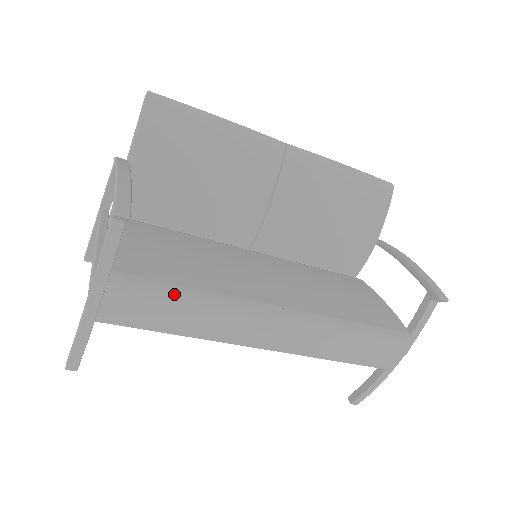
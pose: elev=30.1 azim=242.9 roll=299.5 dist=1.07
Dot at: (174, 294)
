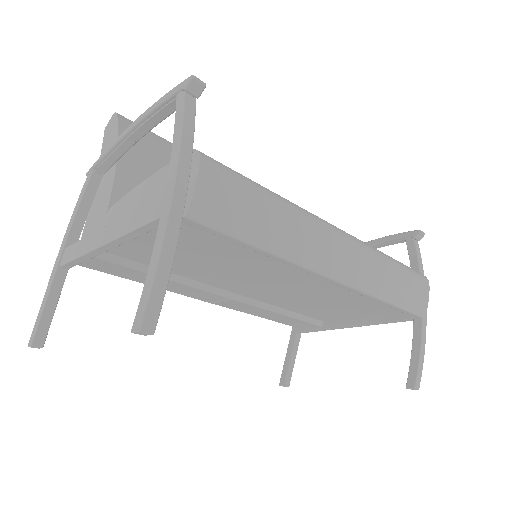
Dot at: (256, 183)
